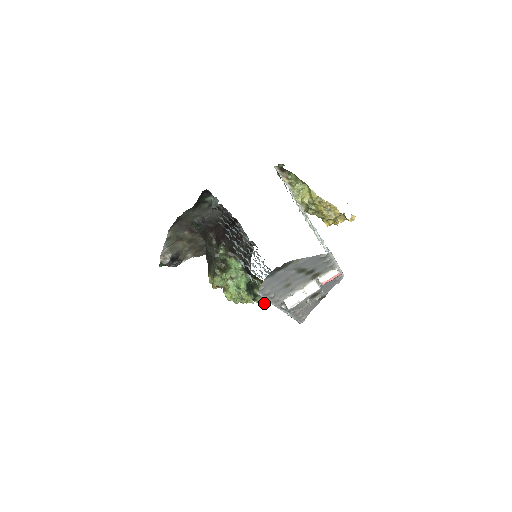
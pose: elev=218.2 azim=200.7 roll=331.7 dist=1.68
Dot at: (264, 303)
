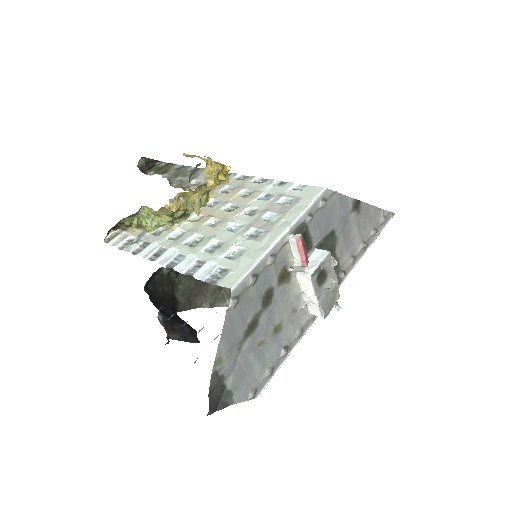
Dot at: occluded
